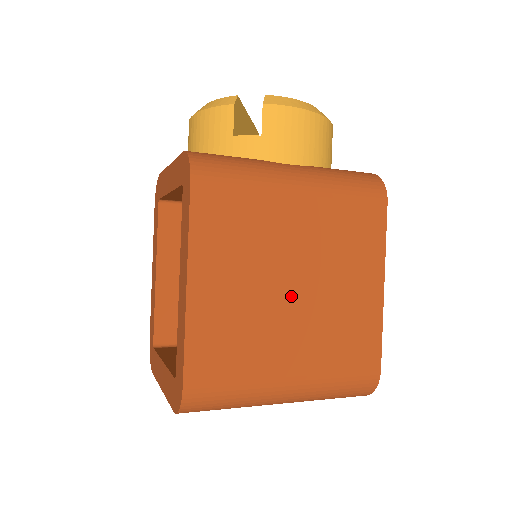
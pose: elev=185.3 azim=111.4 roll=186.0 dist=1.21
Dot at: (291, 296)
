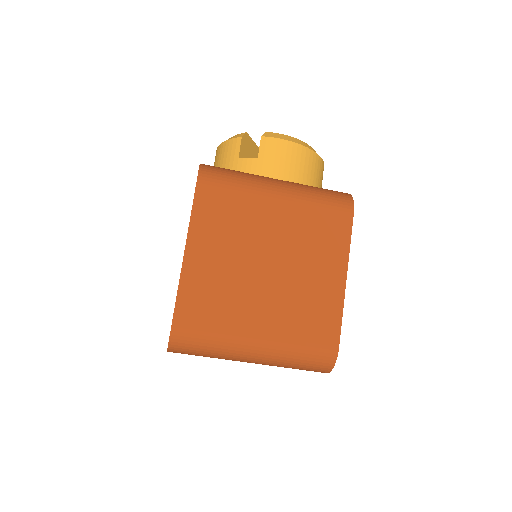
Dot at: (265, 272)
